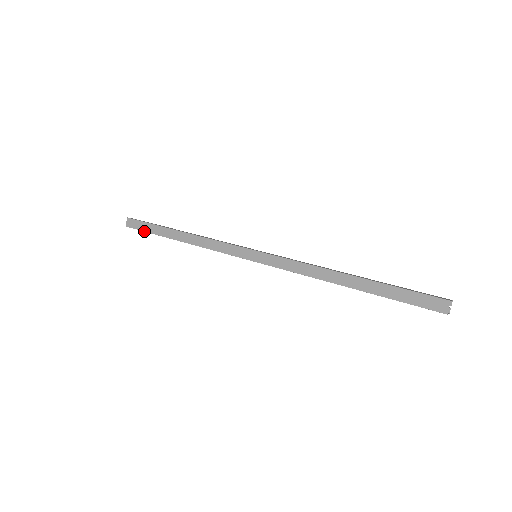
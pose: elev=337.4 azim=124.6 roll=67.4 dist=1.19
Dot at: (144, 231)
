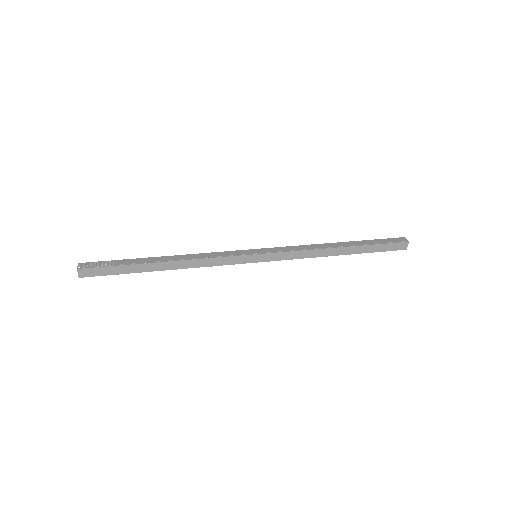
Dot at: occluded
